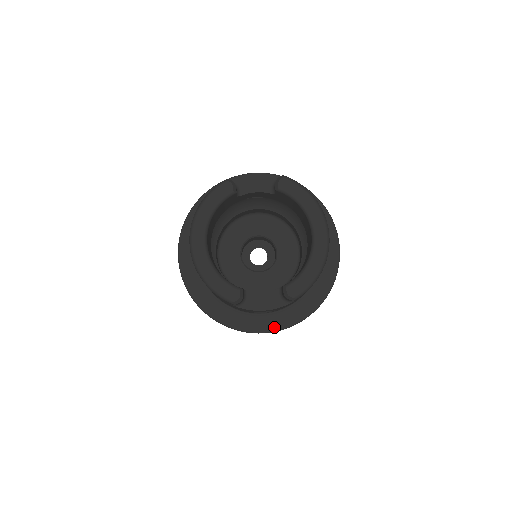
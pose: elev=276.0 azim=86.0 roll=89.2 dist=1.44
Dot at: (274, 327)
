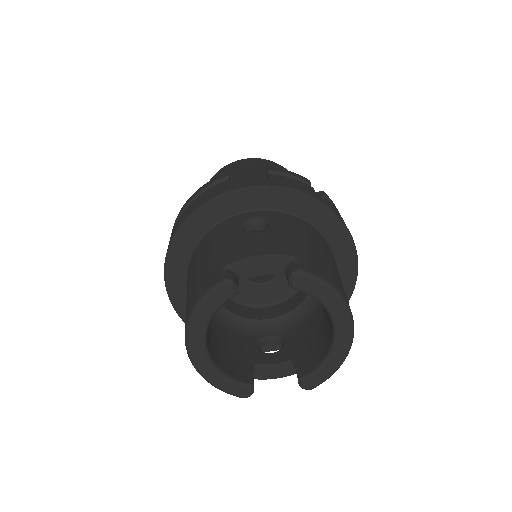
Dot at: (281, 346)
